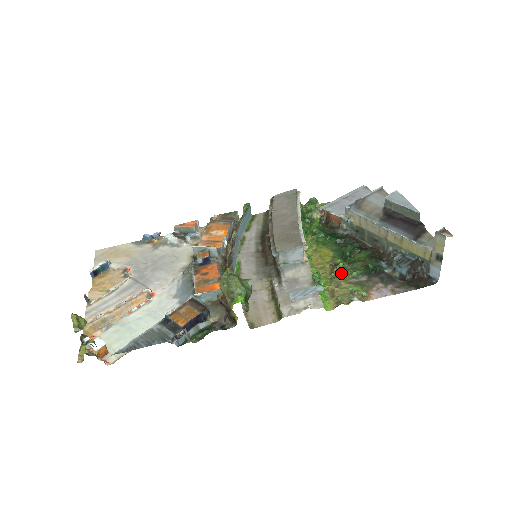
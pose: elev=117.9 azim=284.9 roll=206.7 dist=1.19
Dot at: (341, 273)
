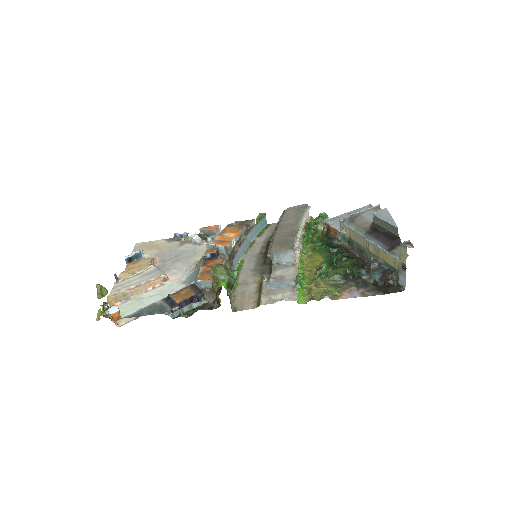
Dot at: (322, 275)
